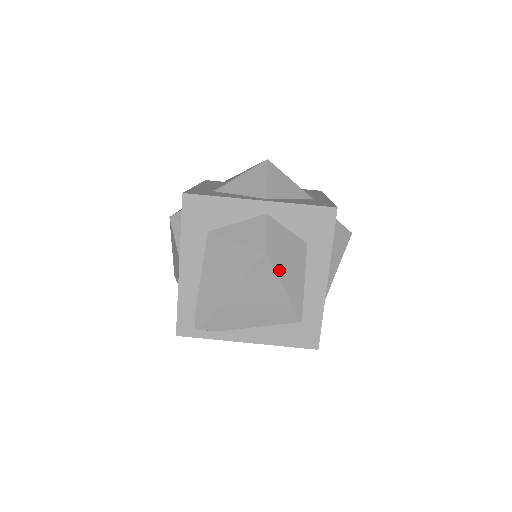
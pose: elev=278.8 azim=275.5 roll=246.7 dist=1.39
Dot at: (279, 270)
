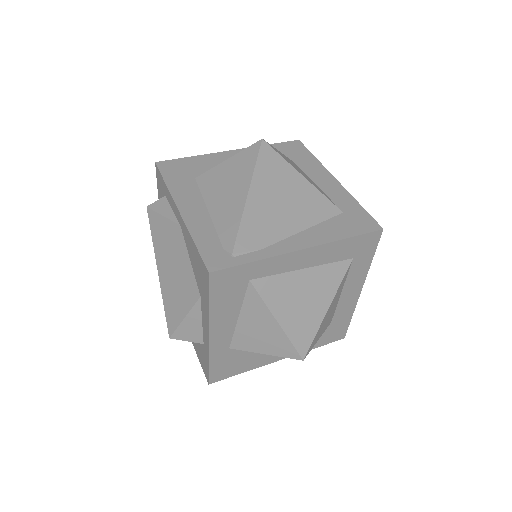
Dot at: (284, 158)
